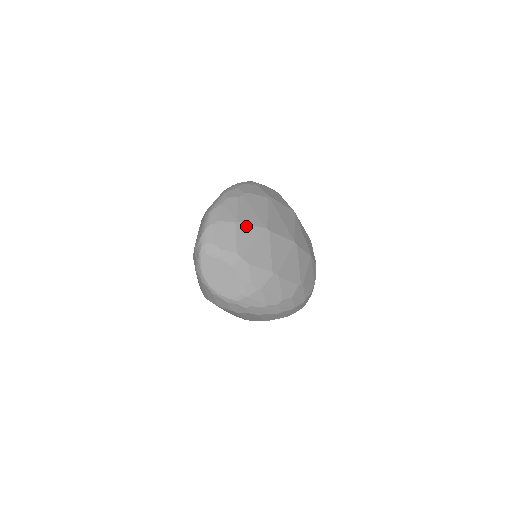
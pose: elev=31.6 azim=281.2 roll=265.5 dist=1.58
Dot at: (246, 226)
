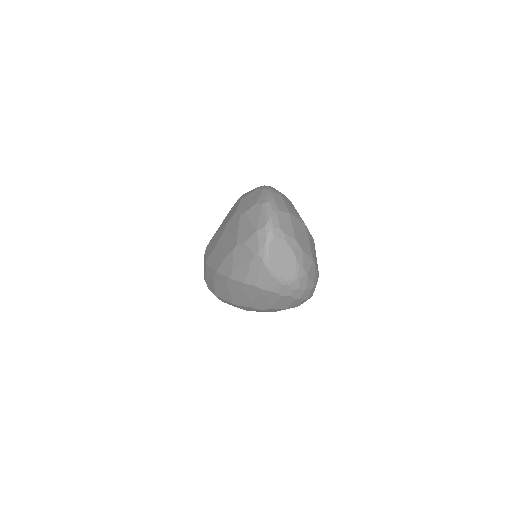
Dot at: (295, 218)
